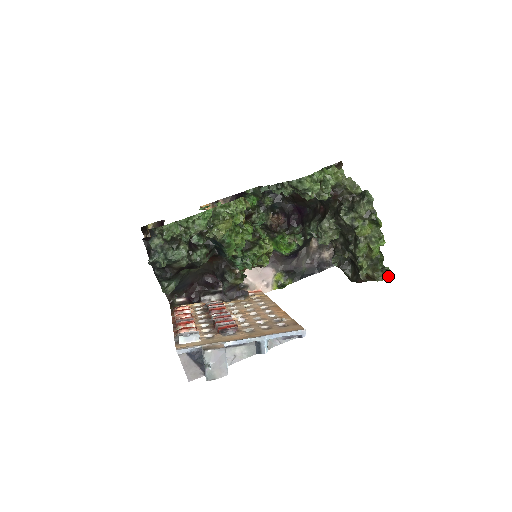
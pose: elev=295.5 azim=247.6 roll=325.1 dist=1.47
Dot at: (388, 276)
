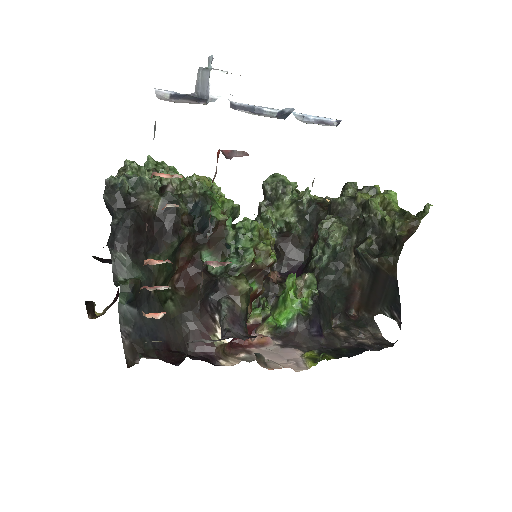
Dot at: (426, 205)
